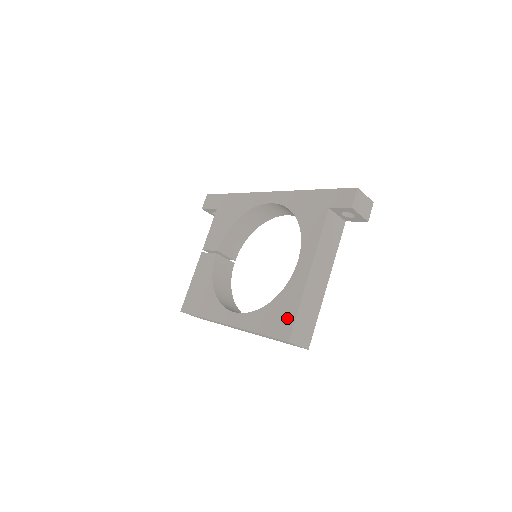
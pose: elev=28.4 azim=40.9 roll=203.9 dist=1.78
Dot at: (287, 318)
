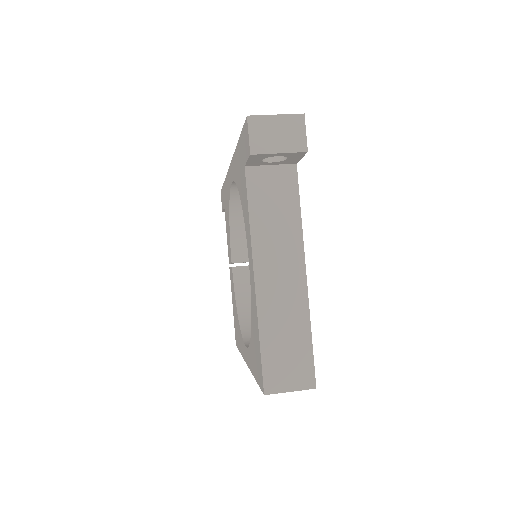
Dot at: (258, 356)
